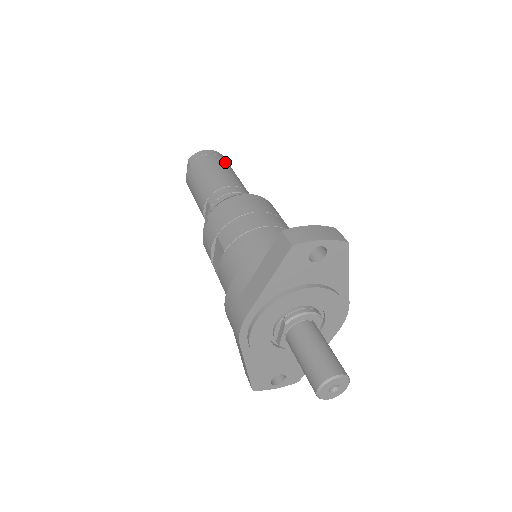
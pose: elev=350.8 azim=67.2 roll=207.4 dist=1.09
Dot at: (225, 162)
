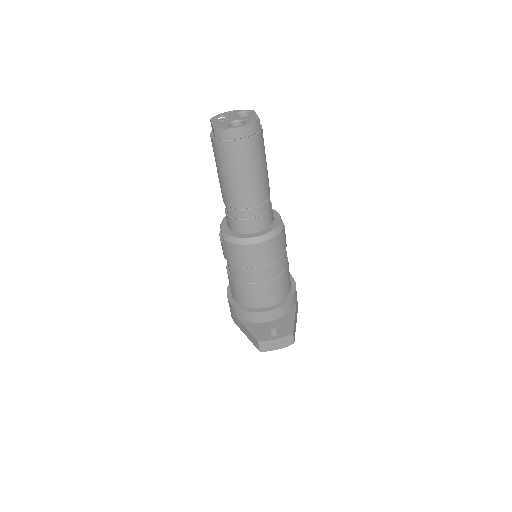
Dot at: (254, 150)
